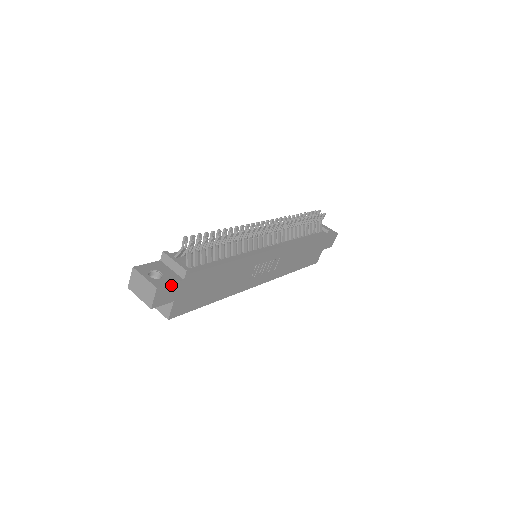
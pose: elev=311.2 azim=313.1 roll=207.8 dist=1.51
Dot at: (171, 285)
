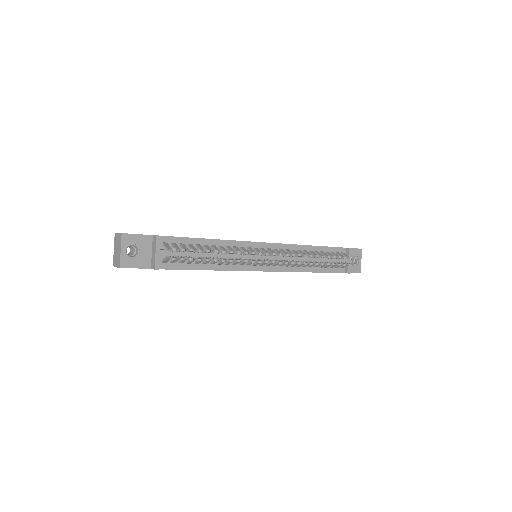
Dot at: occluded
